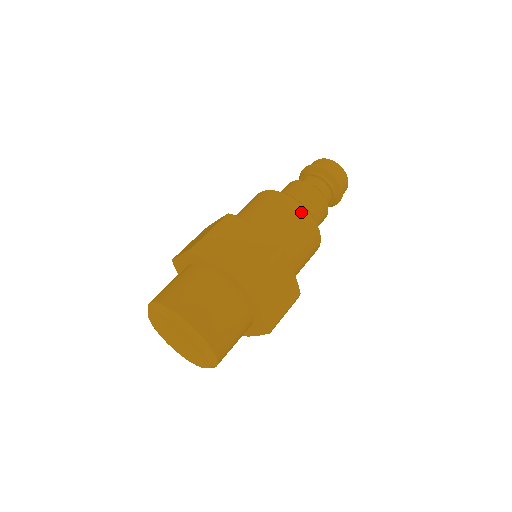
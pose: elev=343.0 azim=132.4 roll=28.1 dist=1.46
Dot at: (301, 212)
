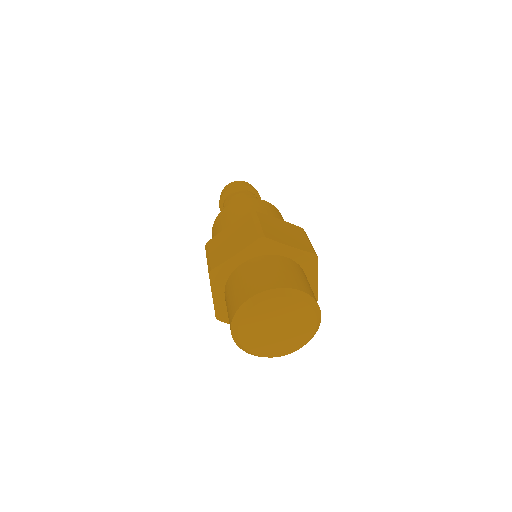
Dot at: (277, 210)
